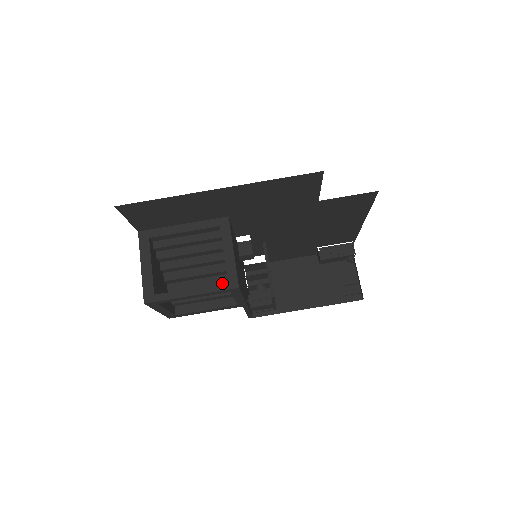
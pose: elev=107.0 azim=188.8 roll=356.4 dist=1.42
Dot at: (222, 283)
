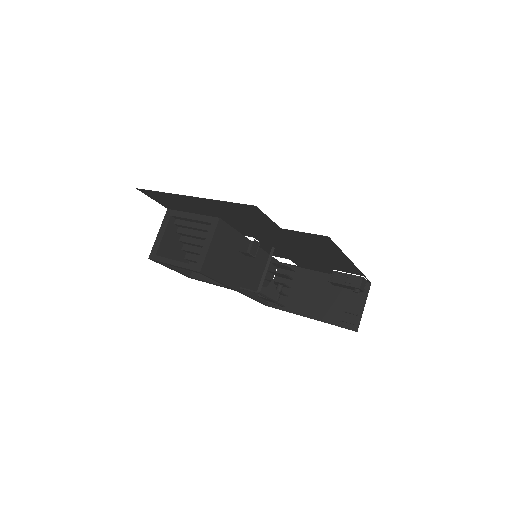
Dot at: occluded
